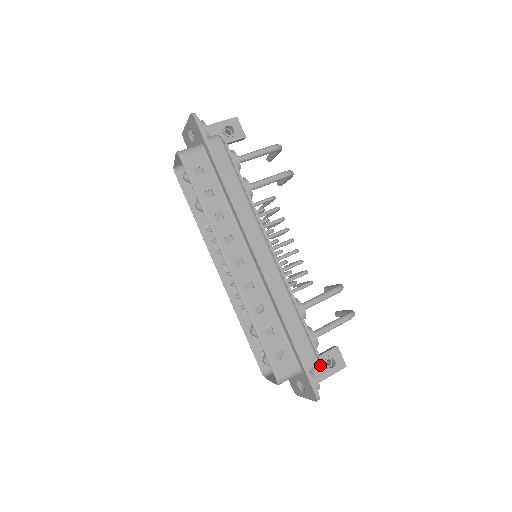
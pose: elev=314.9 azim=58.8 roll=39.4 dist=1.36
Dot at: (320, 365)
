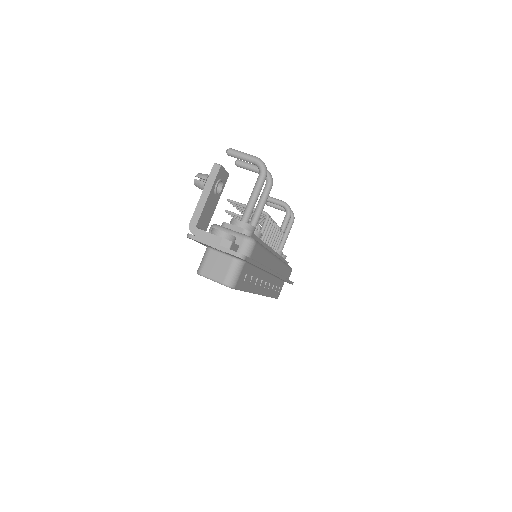
Dot at: occluded
